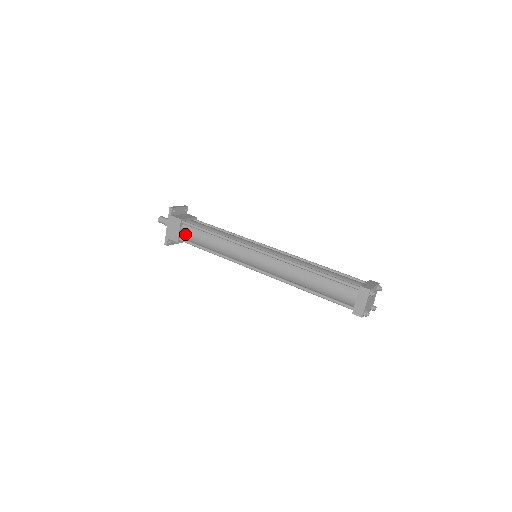
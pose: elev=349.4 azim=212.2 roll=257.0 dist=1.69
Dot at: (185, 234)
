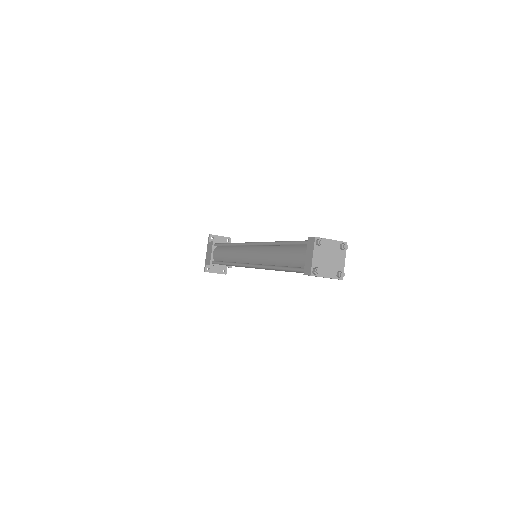
Dot at: (215, 255)
